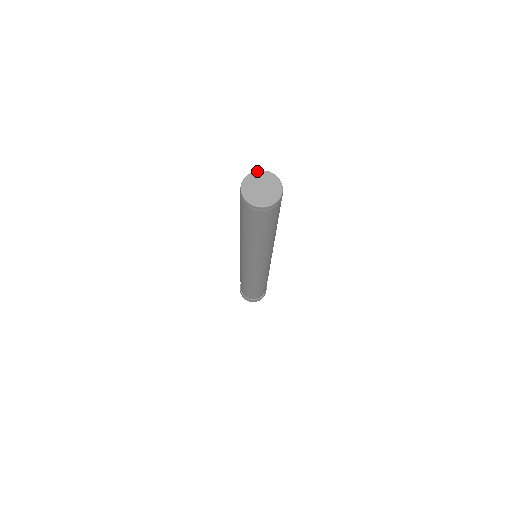
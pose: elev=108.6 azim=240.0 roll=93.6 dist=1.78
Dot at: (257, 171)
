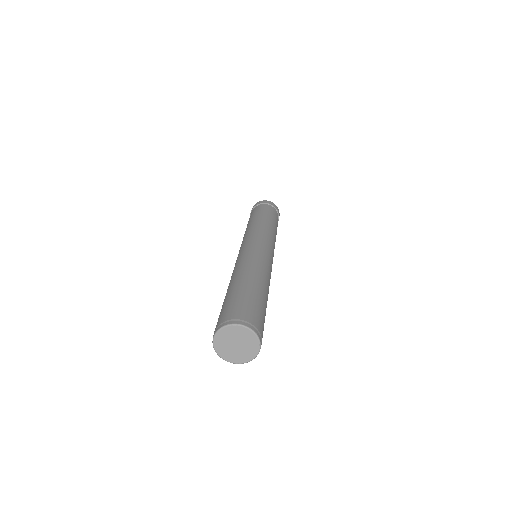
Dot at: (245, 328)
